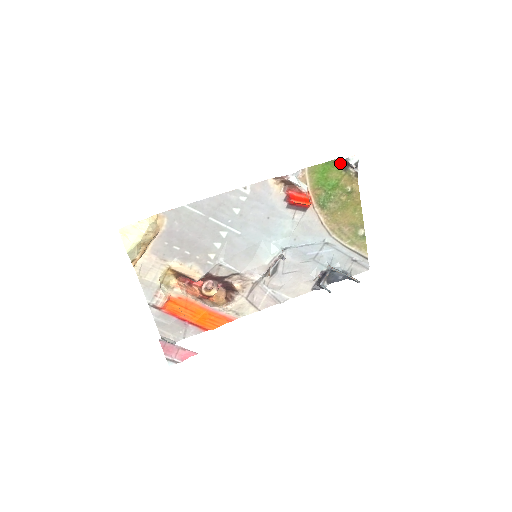
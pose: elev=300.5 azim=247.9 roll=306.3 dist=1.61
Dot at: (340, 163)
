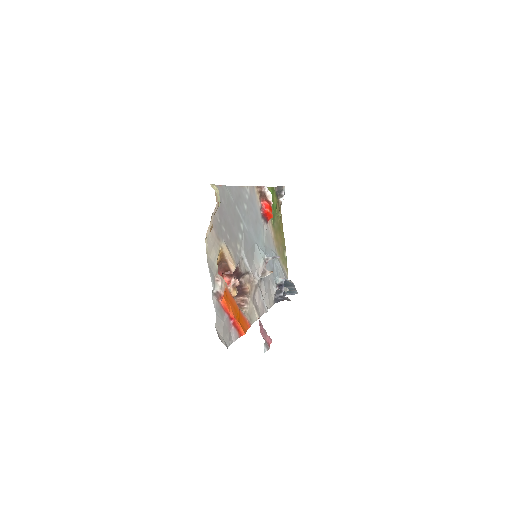
Dot at: (275, 191)
